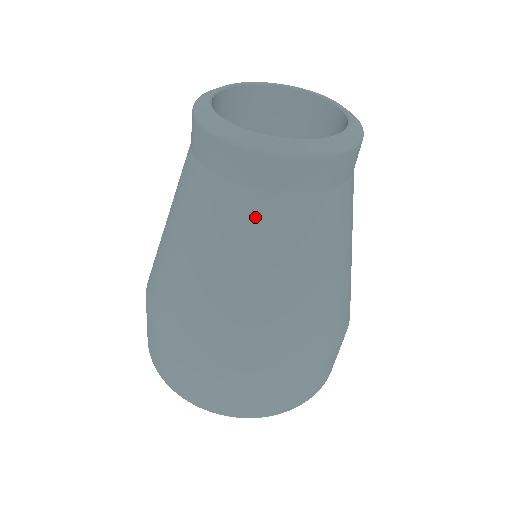
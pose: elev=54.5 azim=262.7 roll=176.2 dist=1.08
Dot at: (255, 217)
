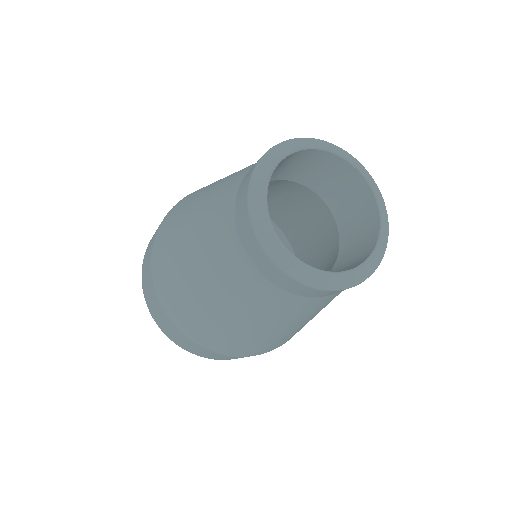
Dot at: (275, 301)
